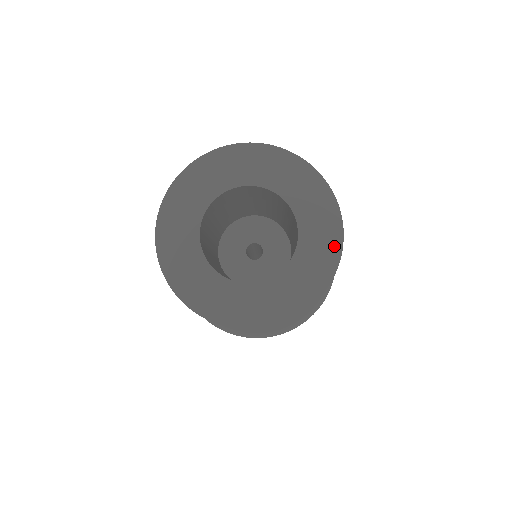
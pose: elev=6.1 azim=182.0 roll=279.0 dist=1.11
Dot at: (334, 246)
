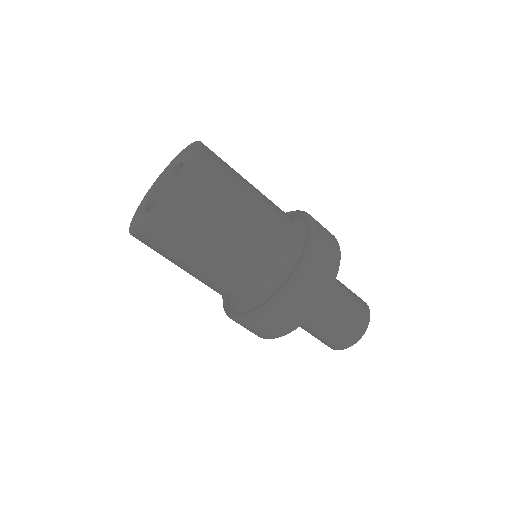
Dot at: (197, 146)
